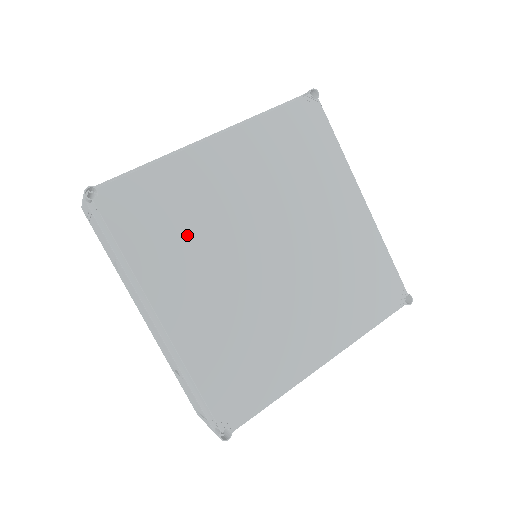
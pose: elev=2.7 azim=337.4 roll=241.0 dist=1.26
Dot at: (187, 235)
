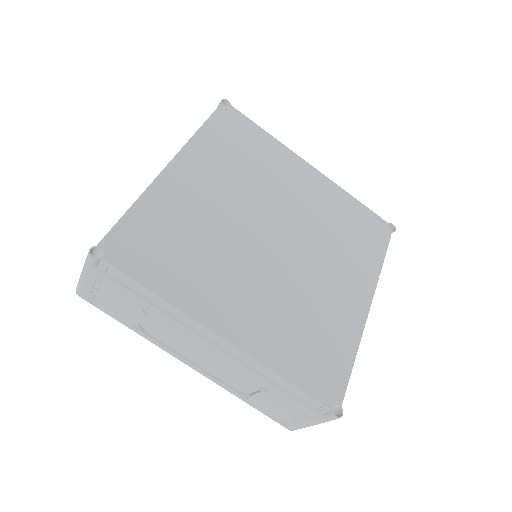
Dot at: (199, 253)
